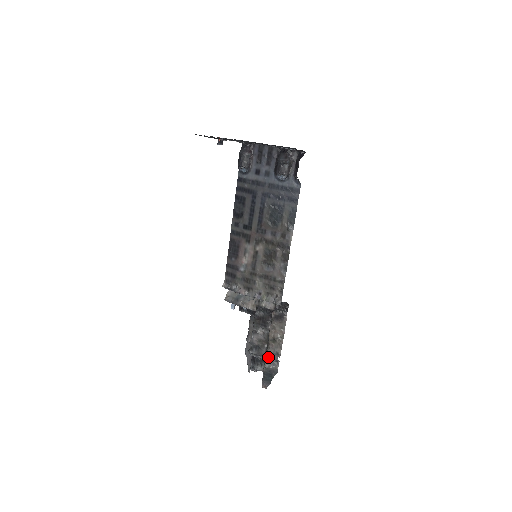
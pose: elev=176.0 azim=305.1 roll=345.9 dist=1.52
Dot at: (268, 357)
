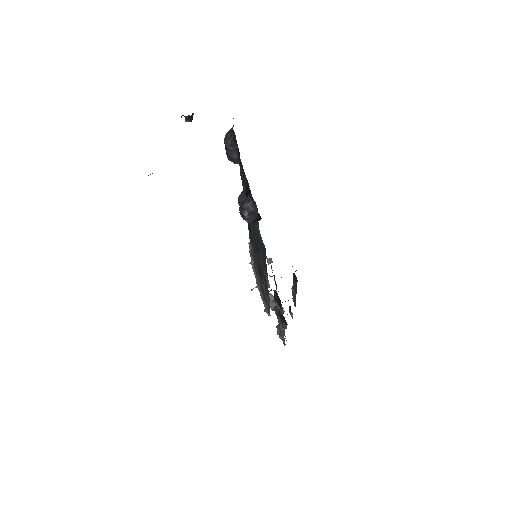
Dot at: (279, 330)
